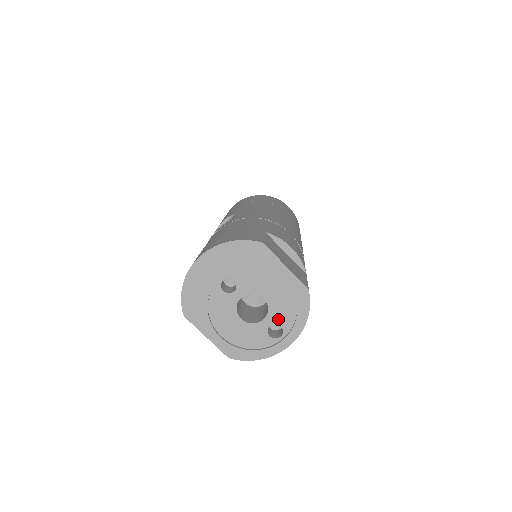
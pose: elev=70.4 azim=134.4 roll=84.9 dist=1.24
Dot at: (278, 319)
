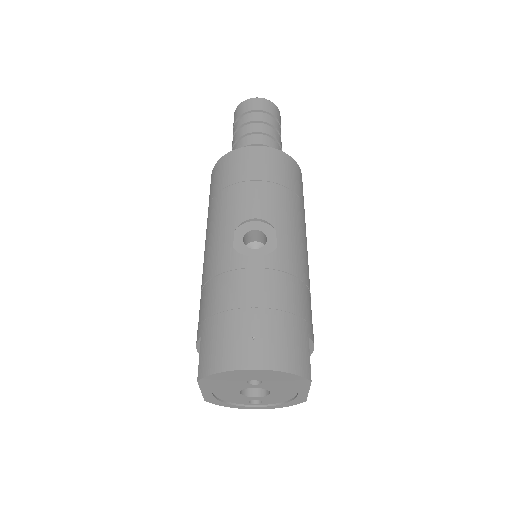
Dot at: (266, 400)
